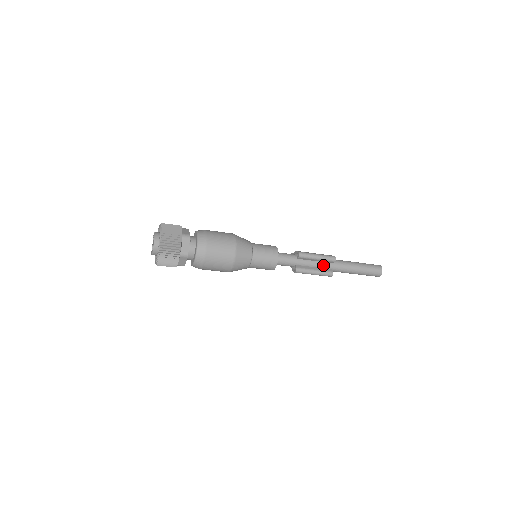
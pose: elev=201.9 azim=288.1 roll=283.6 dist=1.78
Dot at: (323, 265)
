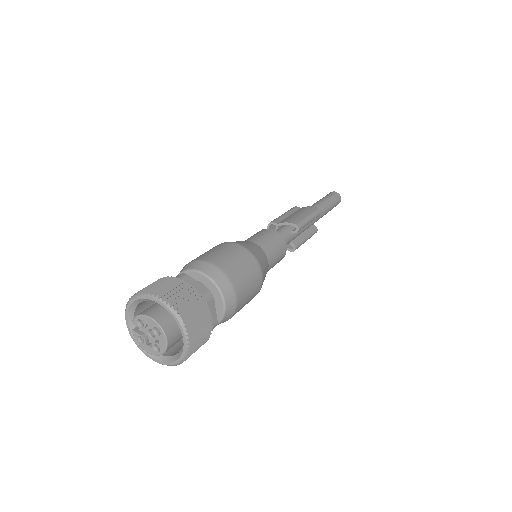
Dot at: (309, 225)
